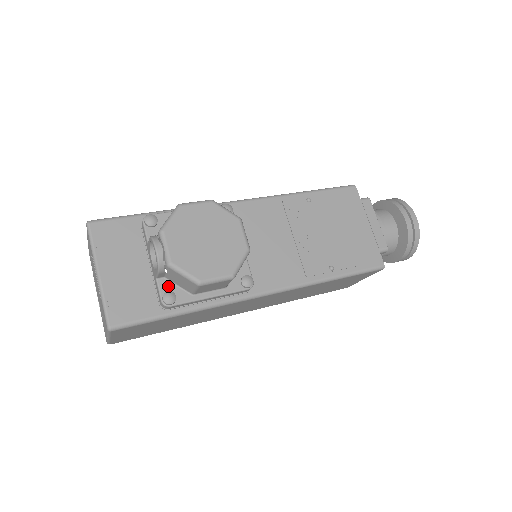
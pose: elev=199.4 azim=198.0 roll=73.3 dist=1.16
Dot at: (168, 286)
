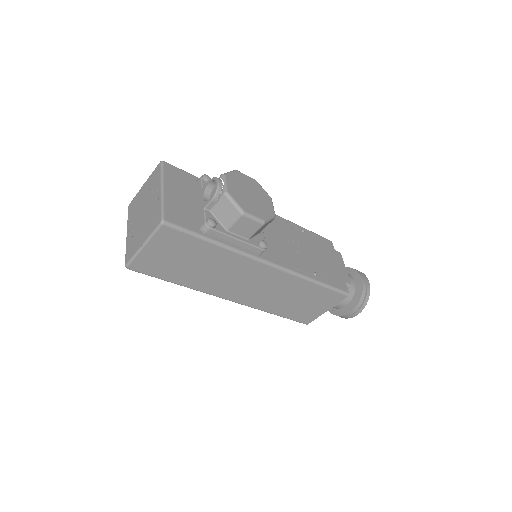
Dot at: (211, 217)
